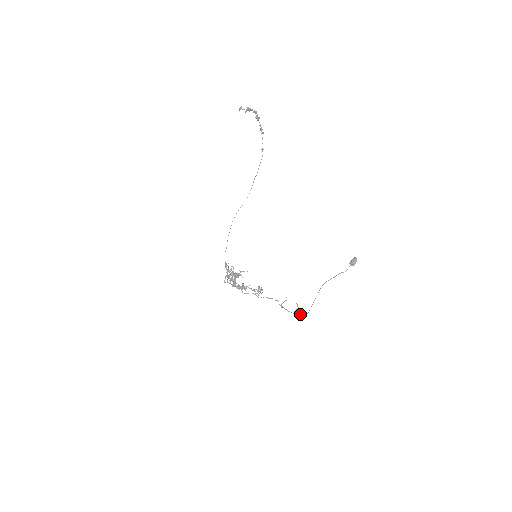
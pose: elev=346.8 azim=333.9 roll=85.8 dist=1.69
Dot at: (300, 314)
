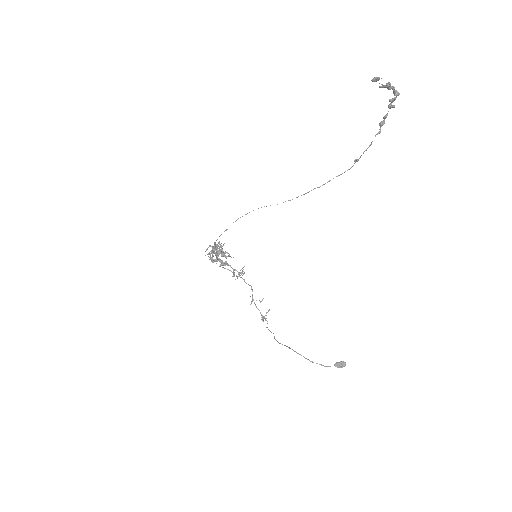
Dot at: (265, 319)
